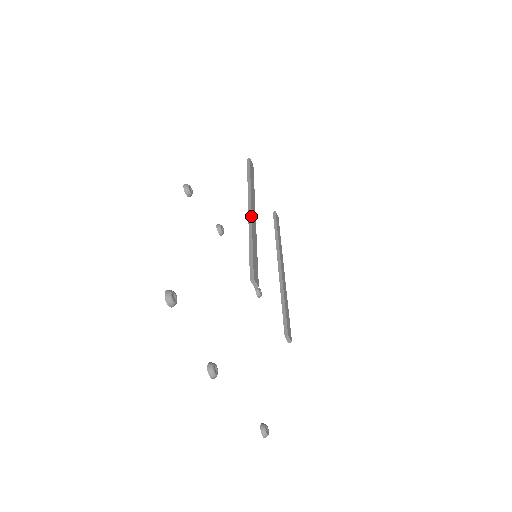
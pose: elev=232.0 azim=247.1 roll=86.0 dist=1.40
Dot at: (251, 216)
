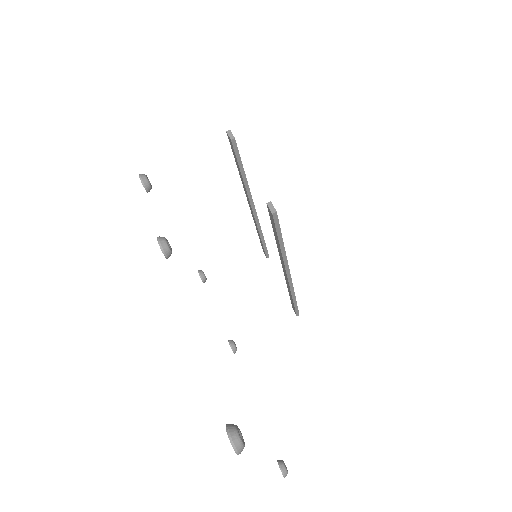
Dot at: occluded
